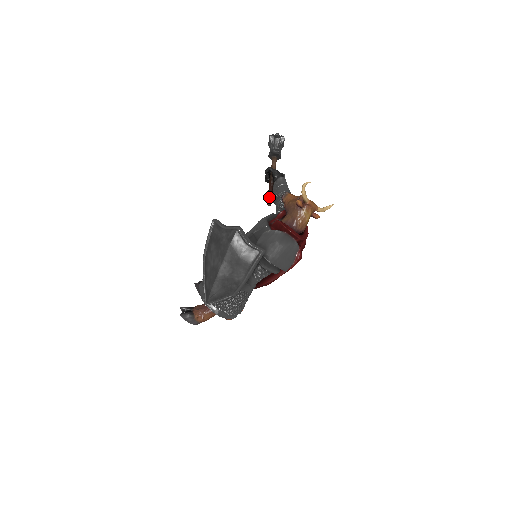
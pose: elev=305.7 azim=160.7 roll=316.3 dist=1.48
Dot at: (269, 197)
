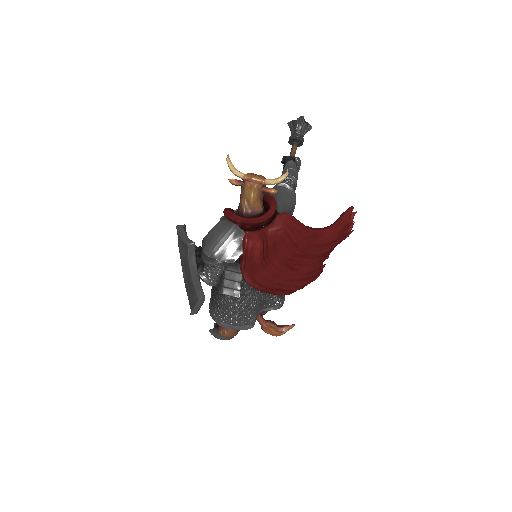
Dot at: occluded
